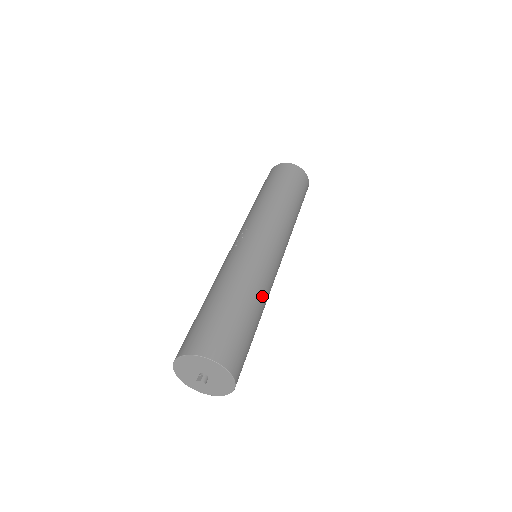
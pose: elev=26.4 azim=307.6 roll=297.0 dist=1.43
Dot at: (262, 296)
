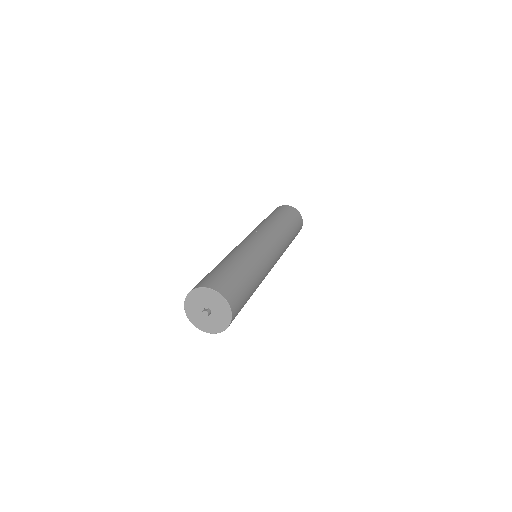
Dot at: (259, 277)
